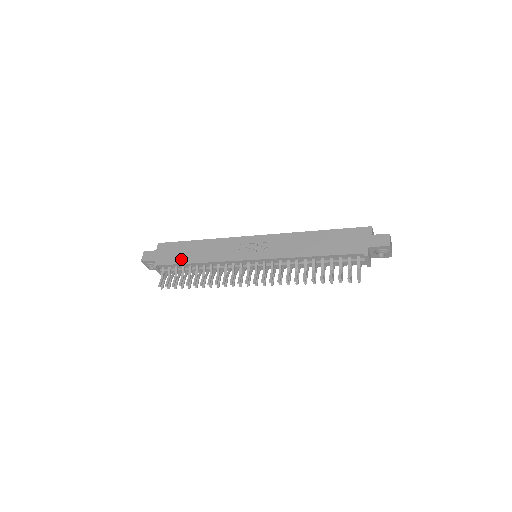
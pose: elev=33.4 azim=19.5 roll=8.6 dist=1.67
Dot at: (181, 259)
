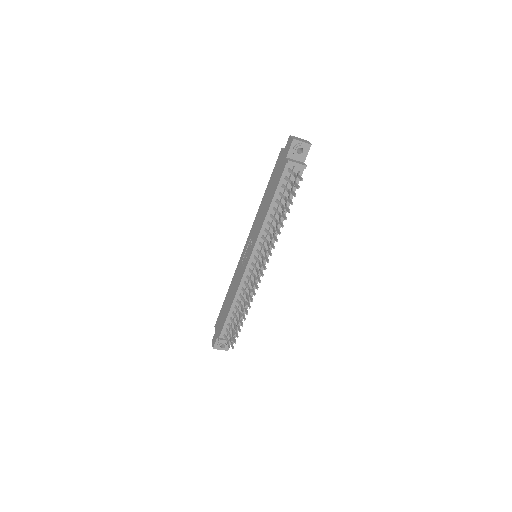
Dot at: (225, 315)
